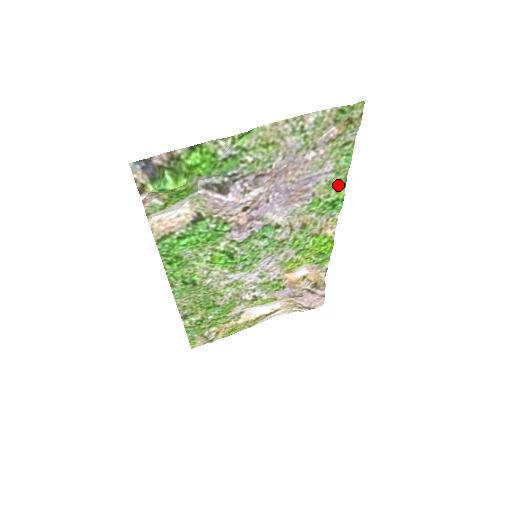
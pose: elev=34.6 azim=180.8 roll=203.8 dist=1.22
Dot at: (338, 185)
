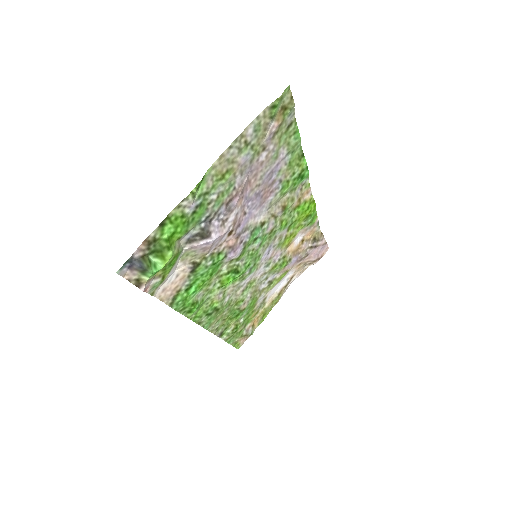
Dot at: (297, 160)
